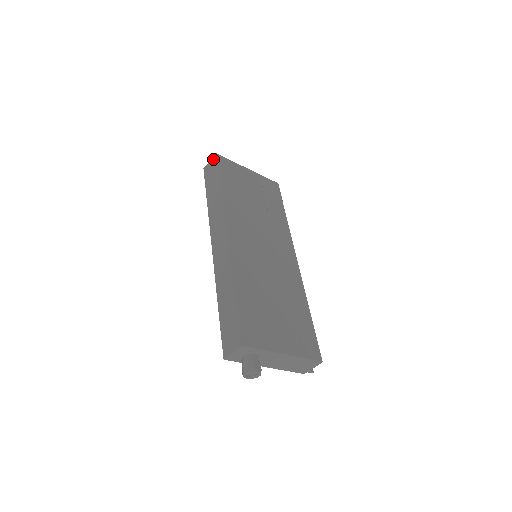
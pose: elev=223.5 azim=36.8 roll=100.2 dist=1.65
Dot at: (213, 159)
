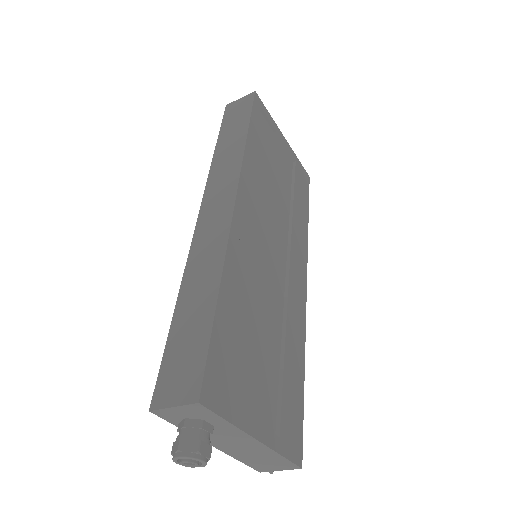
Dot at: (247, 96)
